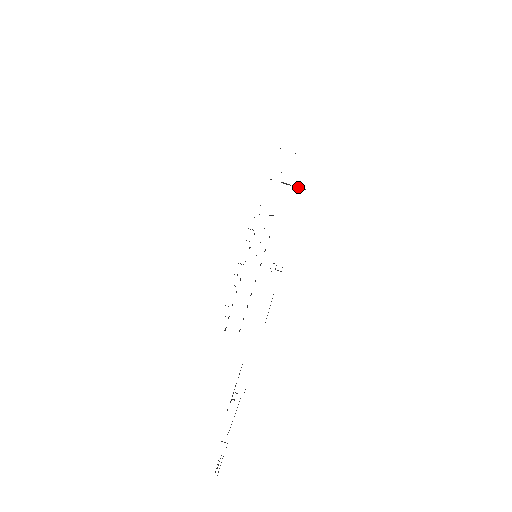
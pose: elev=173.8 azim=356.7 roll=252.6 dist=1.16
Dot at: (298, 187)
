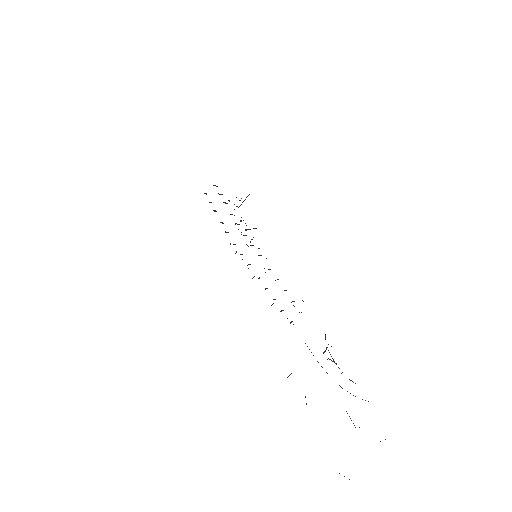
Dot at: (245, 199)
